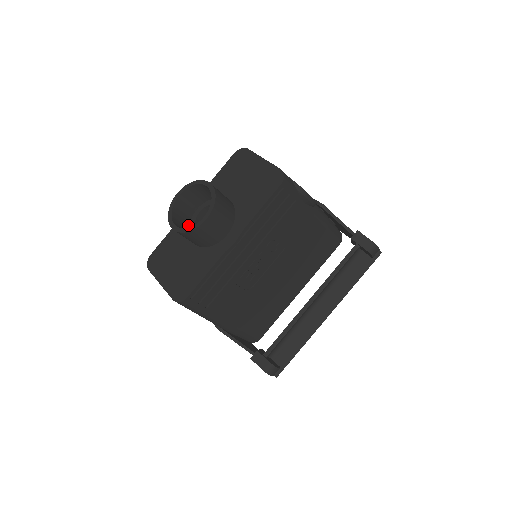
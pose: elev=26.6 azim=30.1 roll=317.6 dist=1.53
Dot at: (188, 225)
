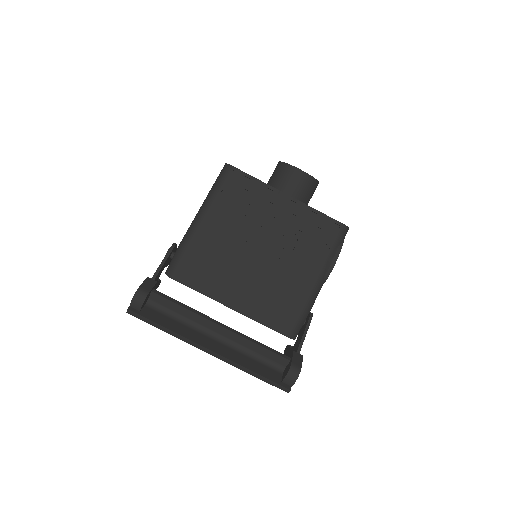
Dot at: occluded
